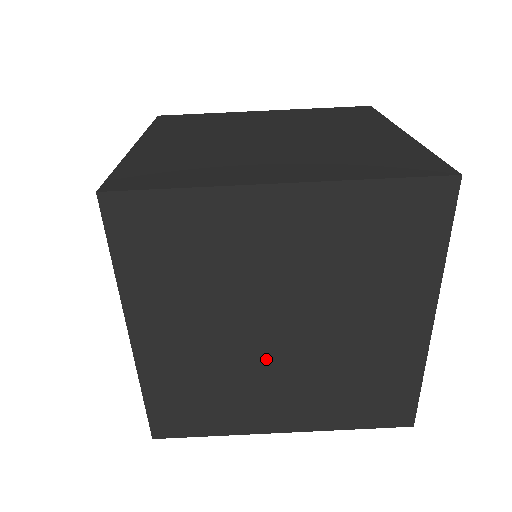
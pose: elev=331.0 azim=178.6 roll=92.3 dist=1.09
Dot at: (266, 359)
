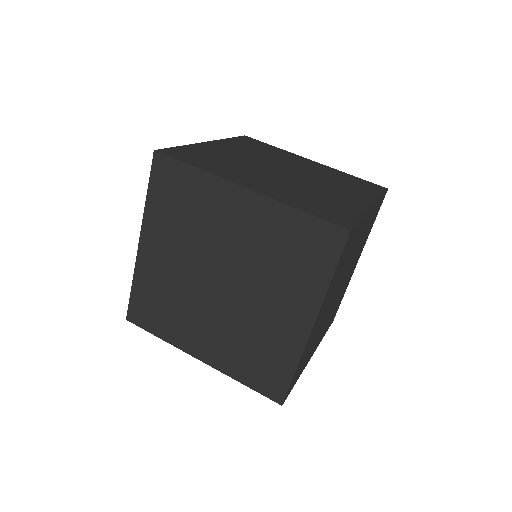
Dot at: occluded
